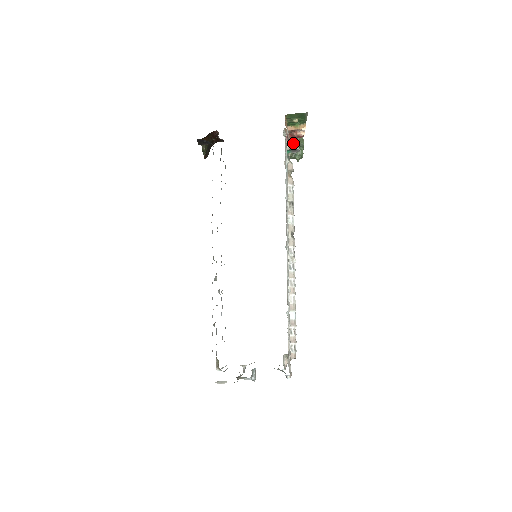
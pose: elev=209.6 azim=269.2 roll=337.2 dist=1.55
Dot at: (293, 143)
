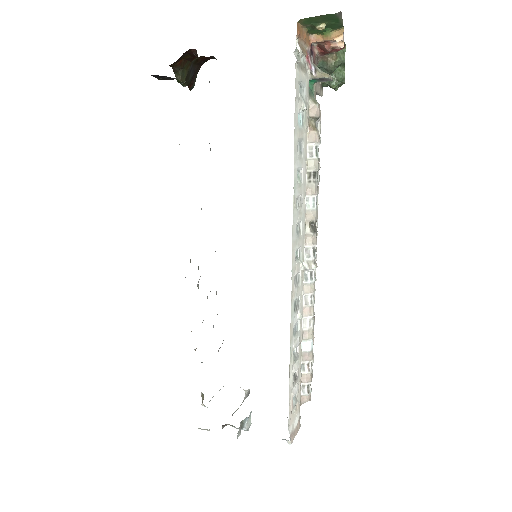
Dot at: (325, 61)
